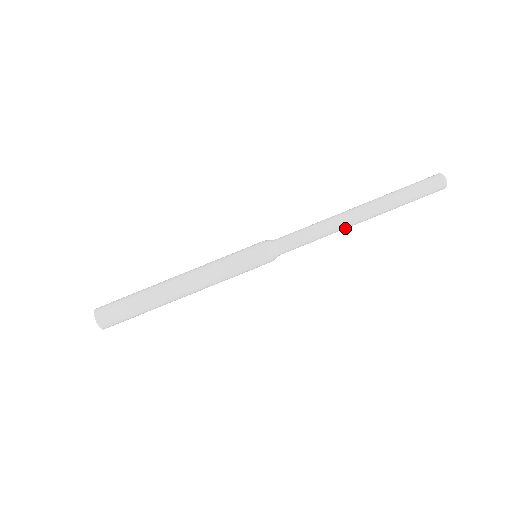
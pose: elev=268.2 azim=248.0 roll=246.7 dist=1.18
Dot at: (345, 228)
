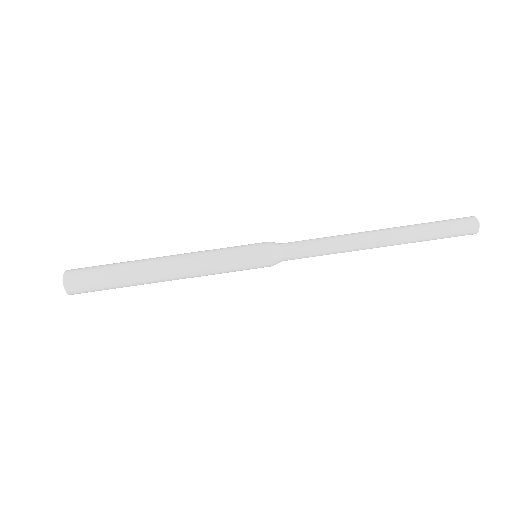
Dot at: (360, 246)
